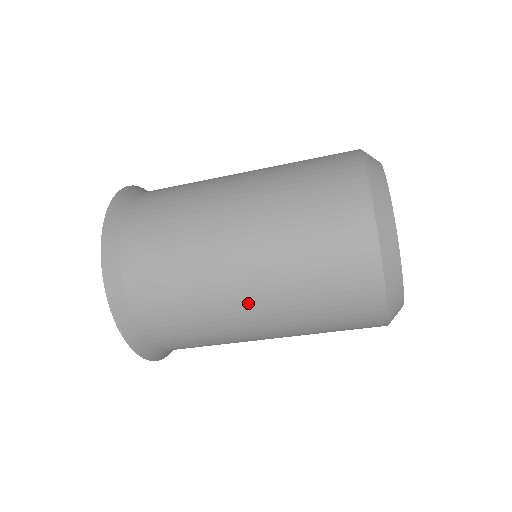
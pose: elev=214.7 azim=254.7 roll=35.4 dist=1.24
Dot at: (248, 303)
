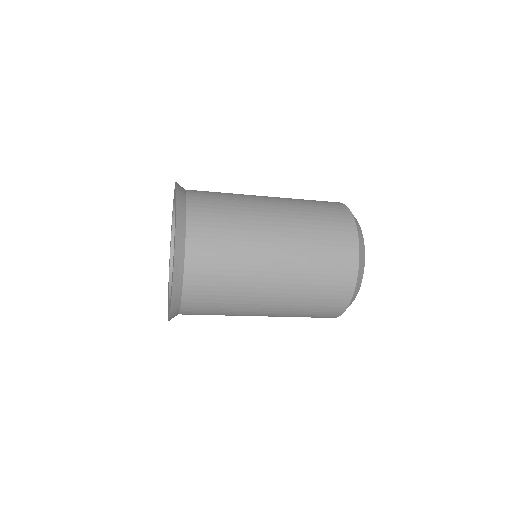
Dot at: (261, 314)
